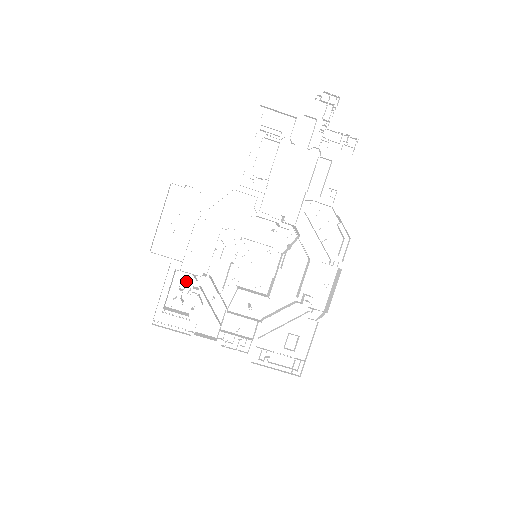
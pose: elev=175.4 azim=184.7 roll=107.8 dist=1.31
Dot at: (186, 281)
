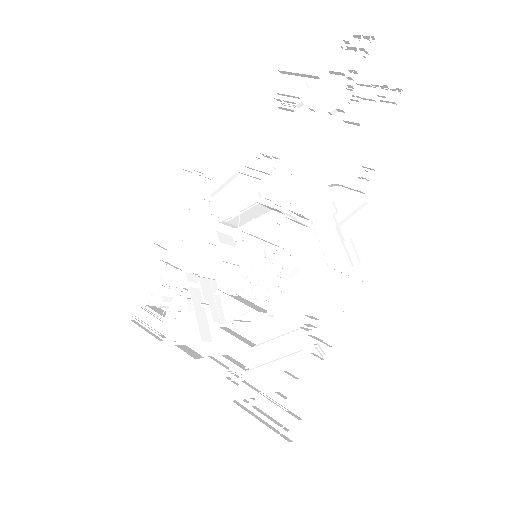
Dot at: (180, 279)
